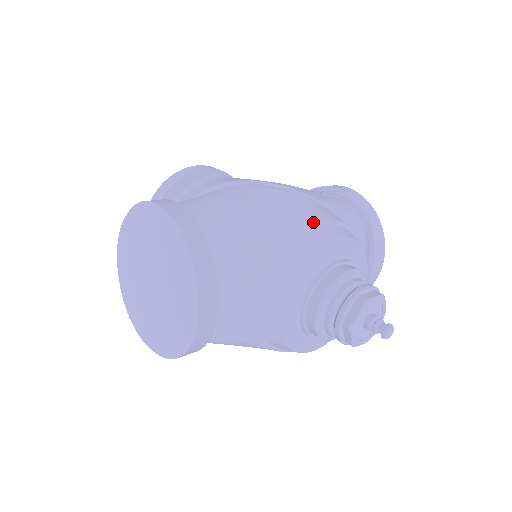
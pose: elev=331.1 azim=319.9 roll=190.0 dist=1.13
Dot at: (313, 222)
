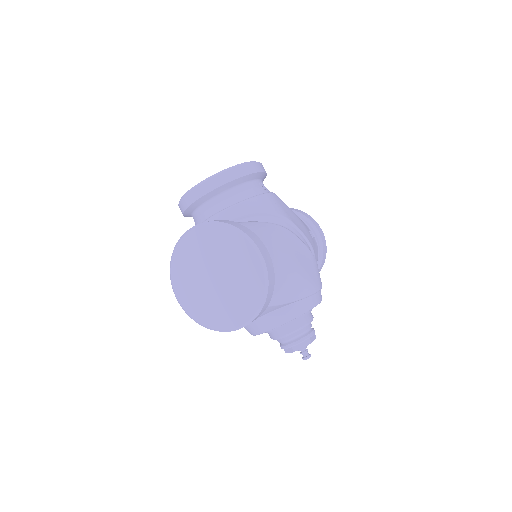
Dot at: (316, 289)
